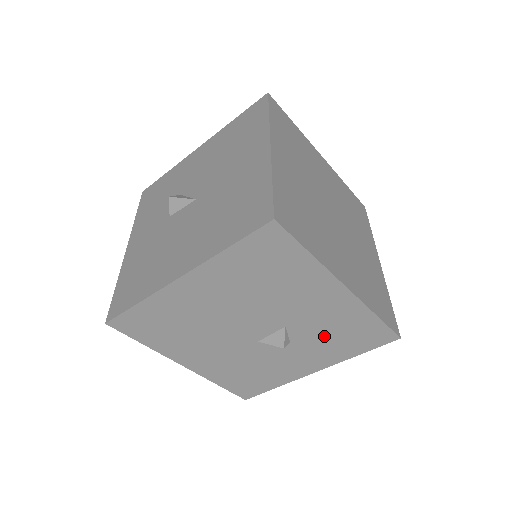
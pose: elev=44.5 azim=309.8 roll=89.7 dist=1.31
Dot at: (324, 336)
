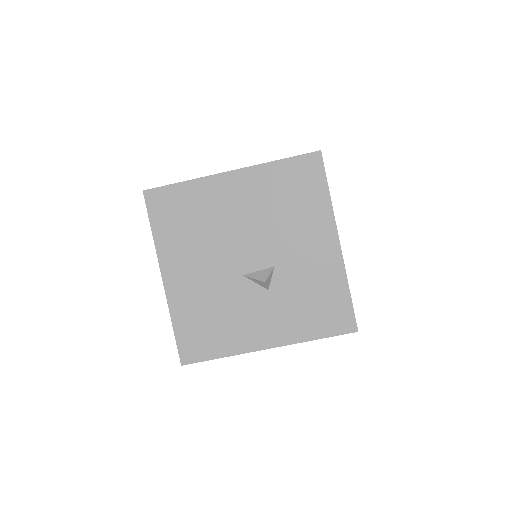
Dot at: (299, 296)
